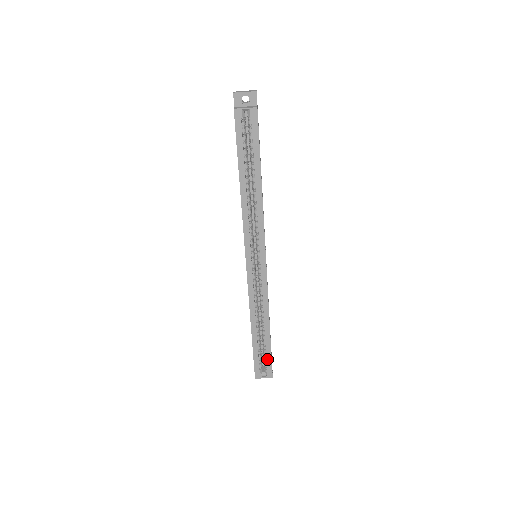
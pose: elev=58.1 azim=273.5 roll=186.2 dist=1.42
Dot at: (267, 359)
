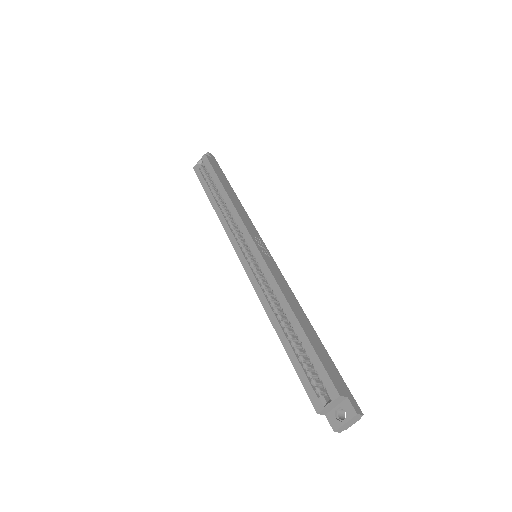
Dot at: (318, 370)
